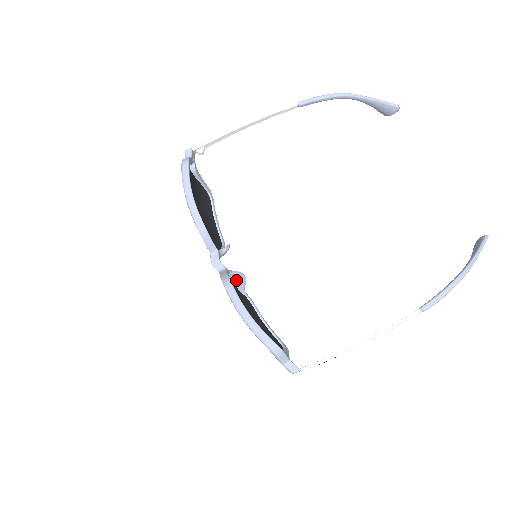
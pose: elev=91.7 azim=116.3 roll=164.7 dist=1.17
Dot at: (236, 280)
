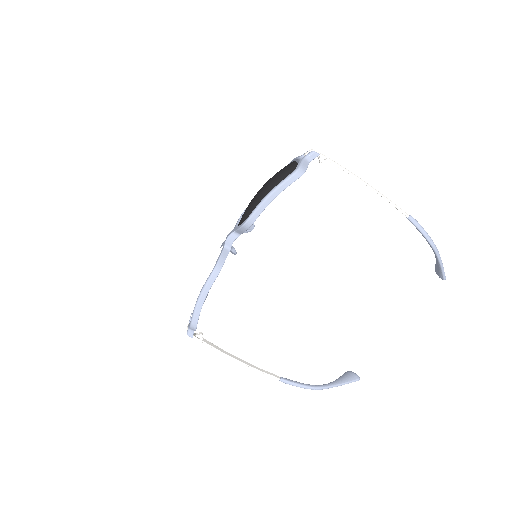
Dot at: occluded
